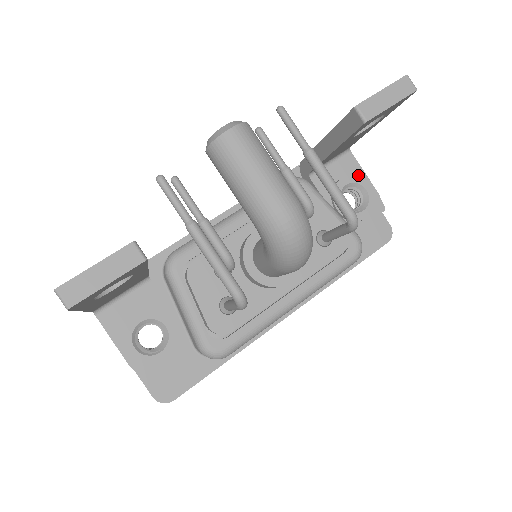
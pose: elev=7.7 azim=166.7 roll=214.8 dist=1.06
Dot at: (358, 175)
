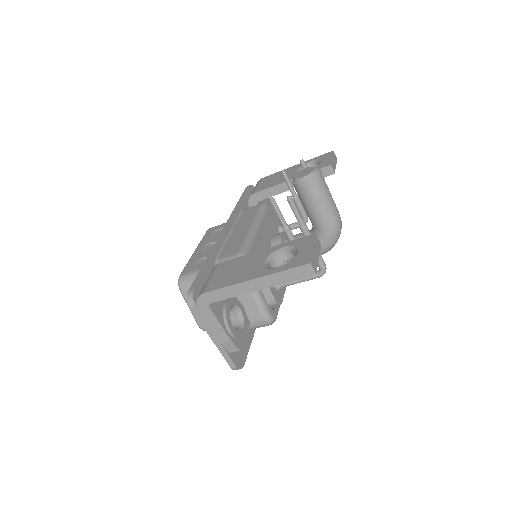
Dot at: occluded
